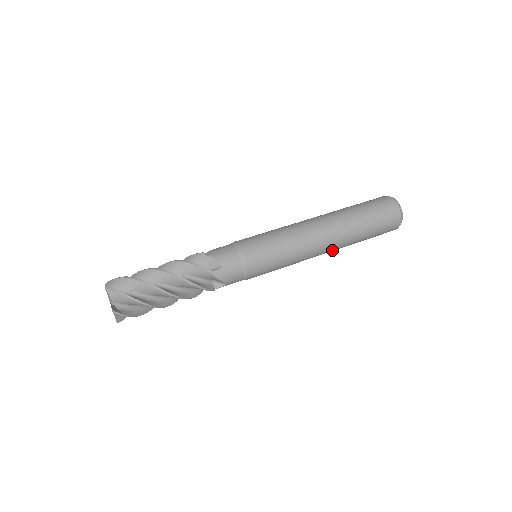
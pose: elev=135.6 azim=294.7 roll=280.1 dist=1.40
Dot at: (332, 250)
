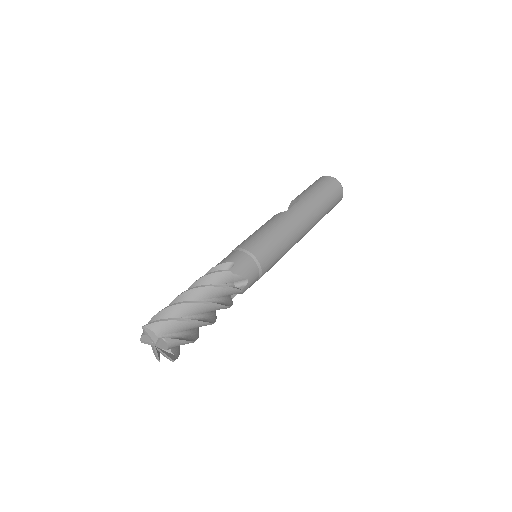
Dot at: occluded
